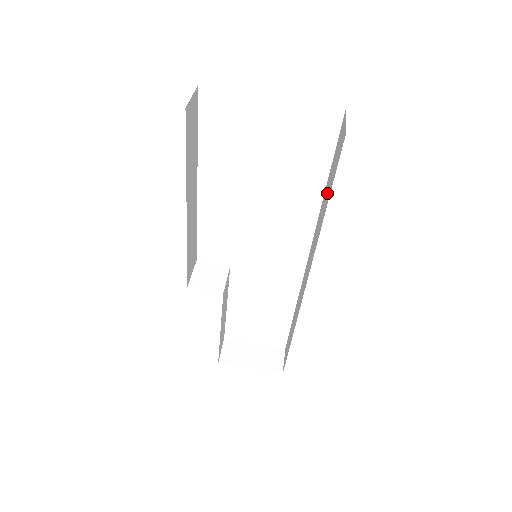
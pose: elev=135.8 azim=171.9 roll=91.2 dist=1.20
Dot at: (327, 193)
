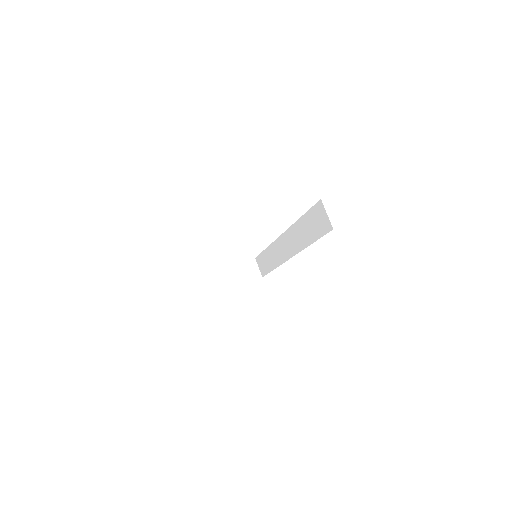
Dot at: (308, 230)
